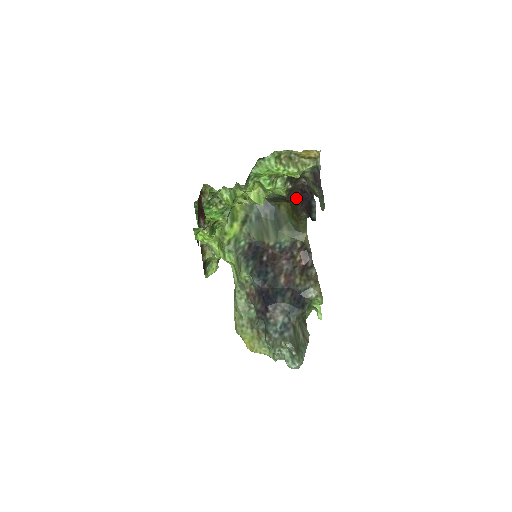
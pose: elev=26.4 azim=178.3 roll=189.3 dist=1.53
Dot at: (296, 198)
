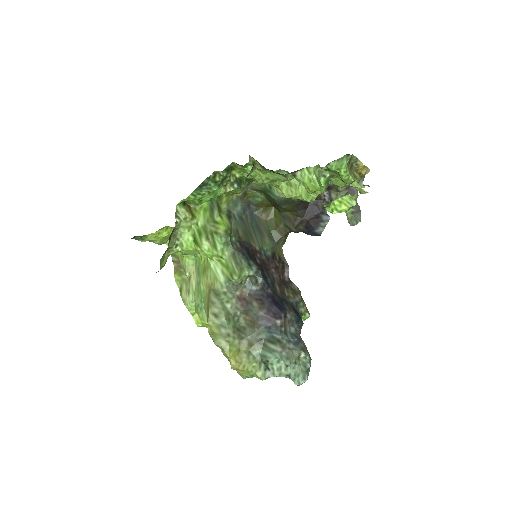
Dot at: (304, 208)
